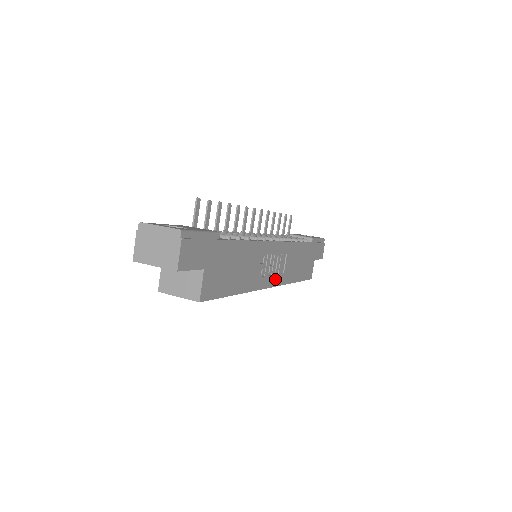
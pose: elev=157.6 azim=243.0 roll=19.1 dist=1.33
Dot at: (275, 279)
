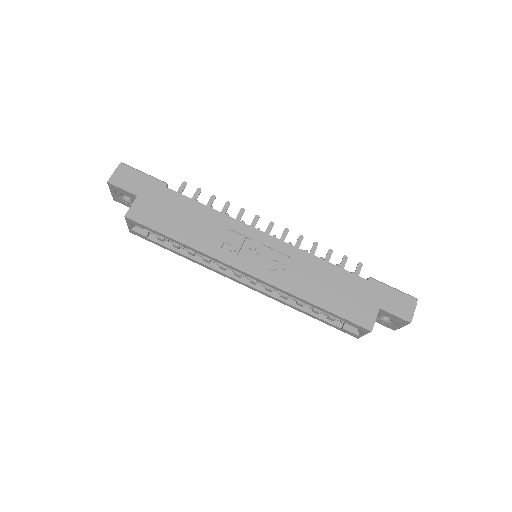
Dot at: (260, 271)
